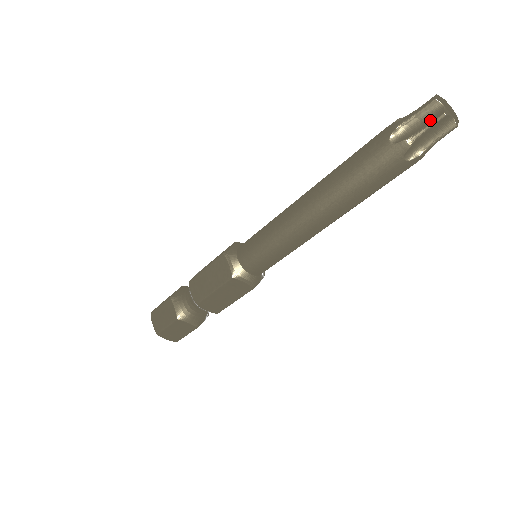
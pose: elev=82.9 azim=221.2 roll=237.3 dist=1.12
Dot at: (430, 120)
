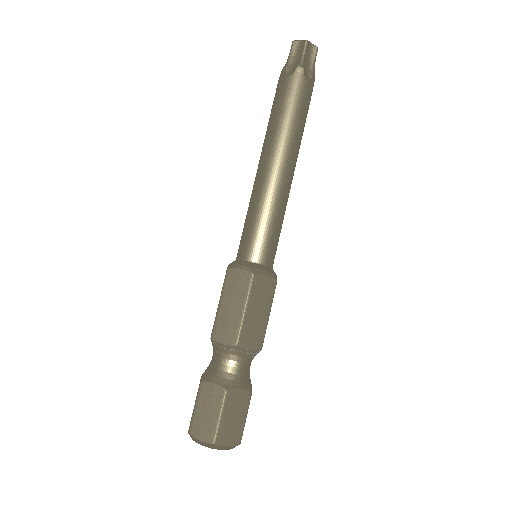
Dot at: (301, 50)
